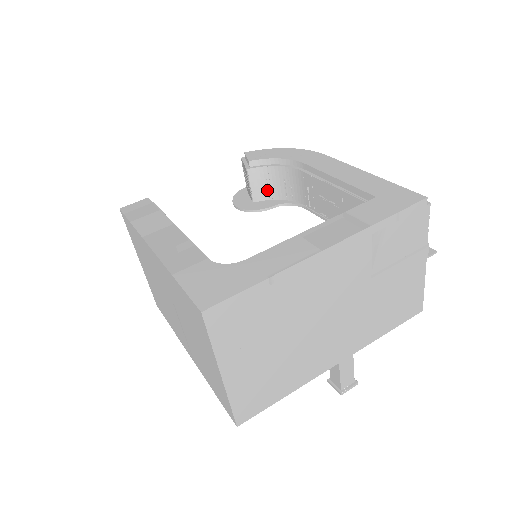
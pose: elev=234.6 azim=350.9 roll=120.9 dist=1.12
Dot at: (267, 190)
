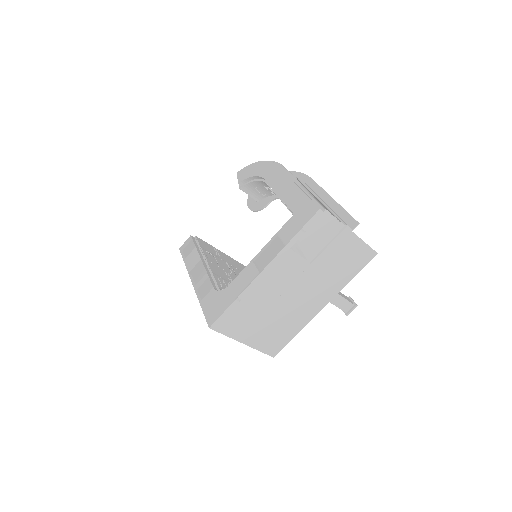
Dot at: (260, 193)
